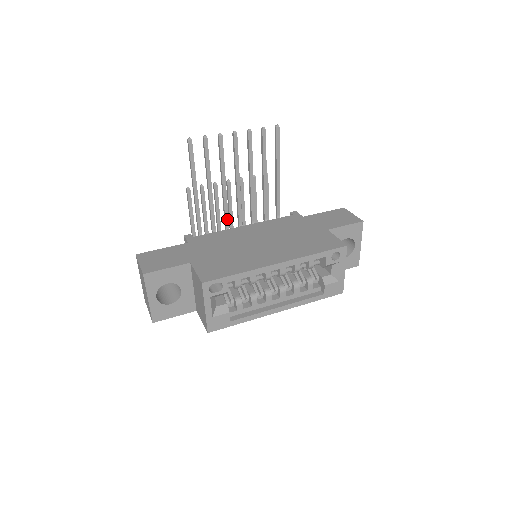
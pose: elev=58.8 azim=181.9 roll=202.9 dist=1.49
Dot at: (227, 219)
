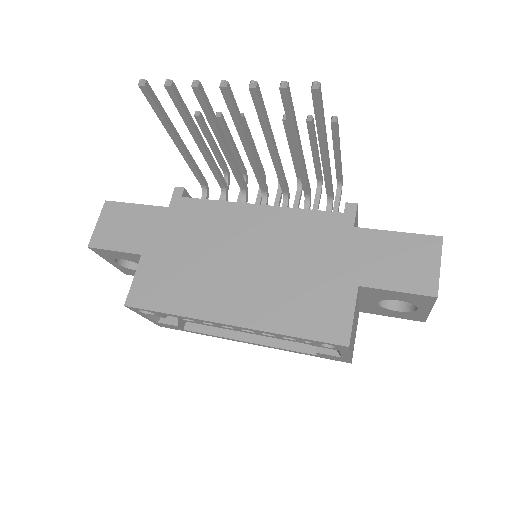
Dot at: (240, 182)
